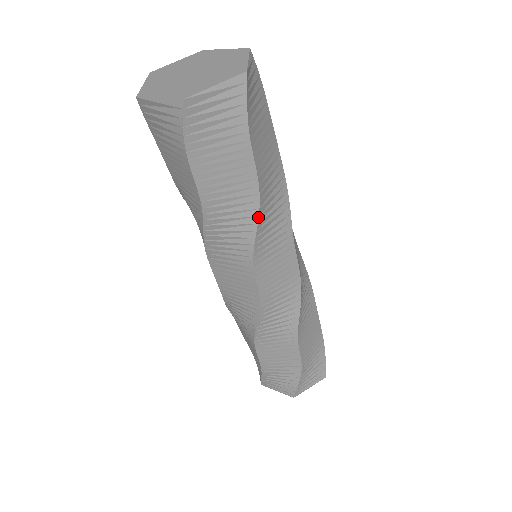
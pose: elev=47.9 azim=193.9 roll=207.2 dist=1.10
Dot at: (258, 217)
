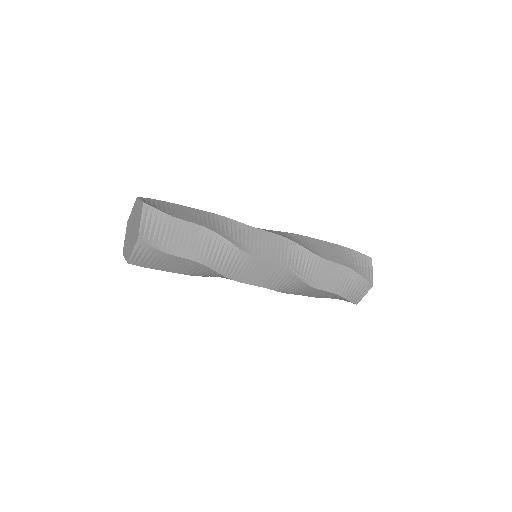
Dot at: (222, 237)
